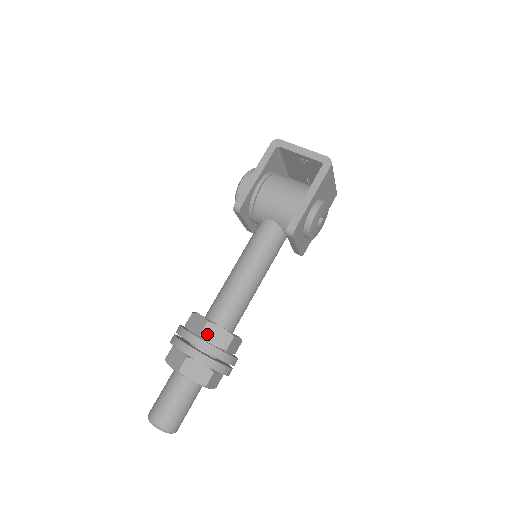
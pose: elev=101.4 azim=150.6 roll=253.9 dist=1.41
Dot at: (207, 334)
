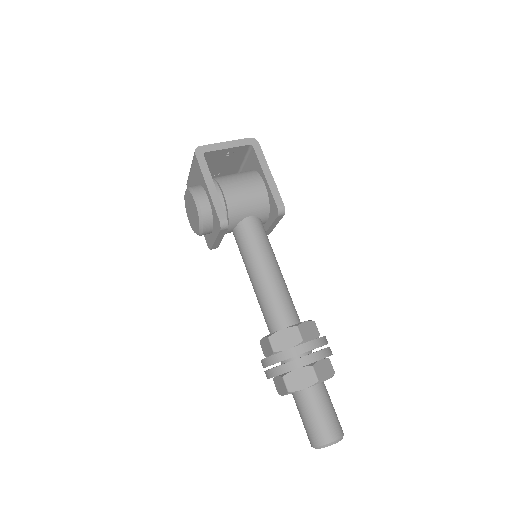
Dot at: (305, 336)
